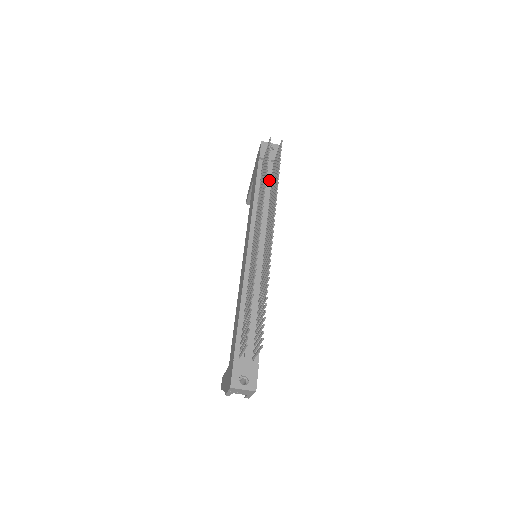
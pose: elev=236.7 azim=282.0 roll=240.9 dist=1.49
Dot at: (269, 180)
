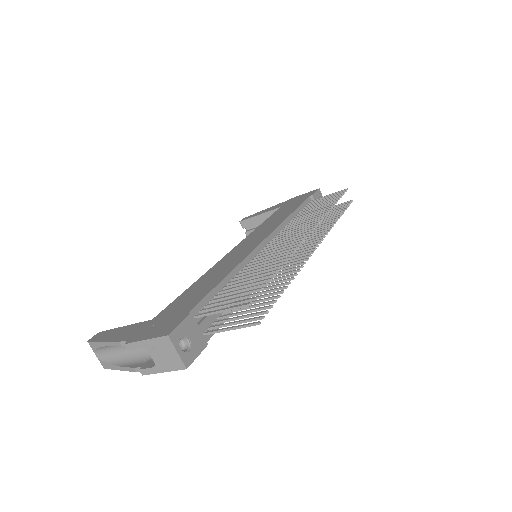
Dot at: occluded
